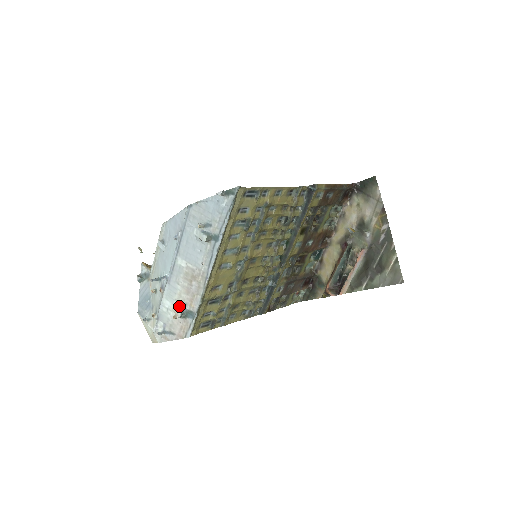
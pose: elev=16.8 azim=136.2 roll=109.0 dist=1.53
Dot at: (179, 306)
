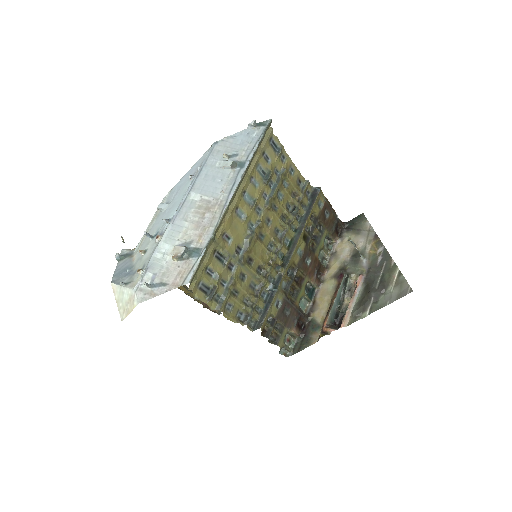
Dot at: (182, 246)
